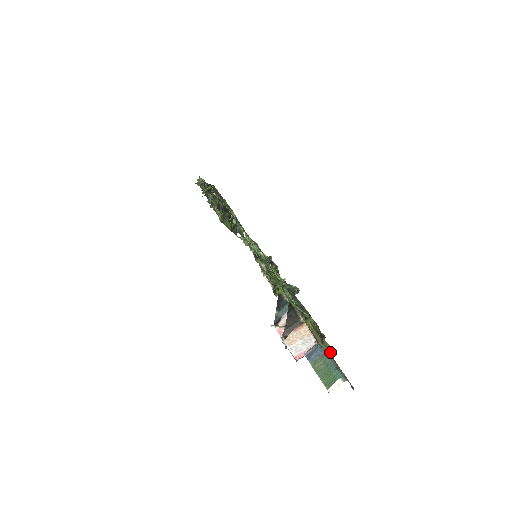
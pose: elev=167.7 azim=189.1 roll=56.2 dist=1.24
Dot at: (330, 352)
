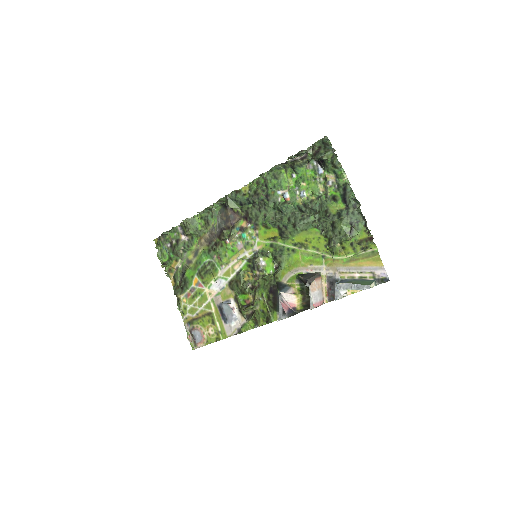
Dot at: (373, 253)
